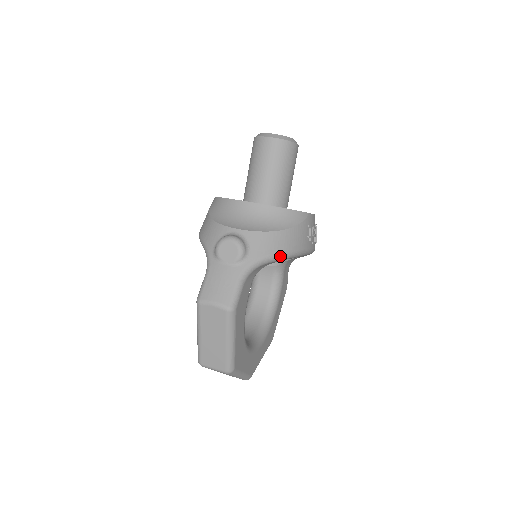
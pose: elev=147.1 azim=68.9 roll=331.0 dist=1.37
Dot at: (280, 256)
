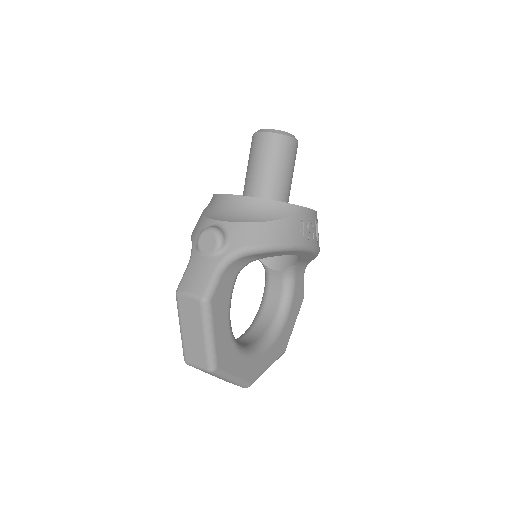
Dot at: (263, 248)
